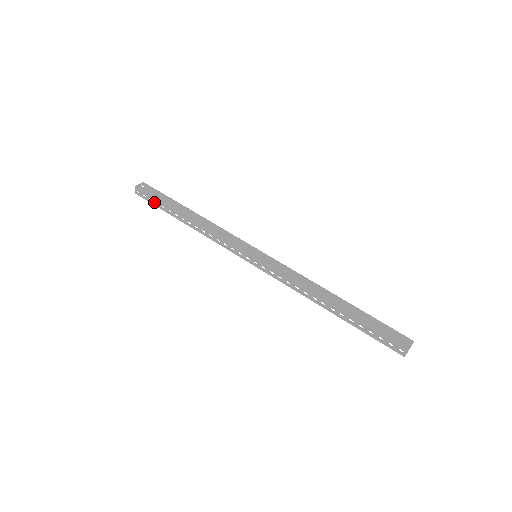
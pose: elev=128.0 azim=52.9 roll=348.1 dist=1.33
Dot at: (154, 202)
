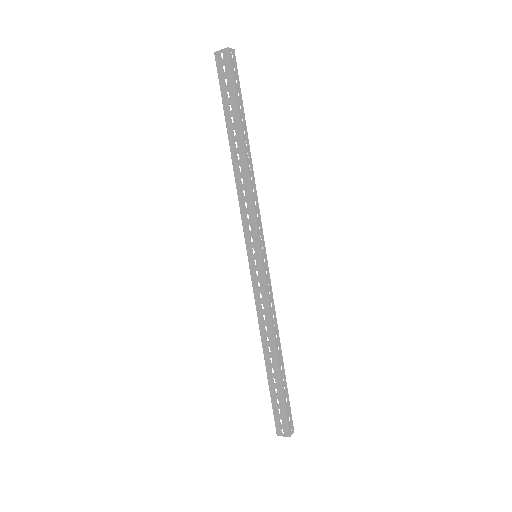
Dot at: (224, 93)
